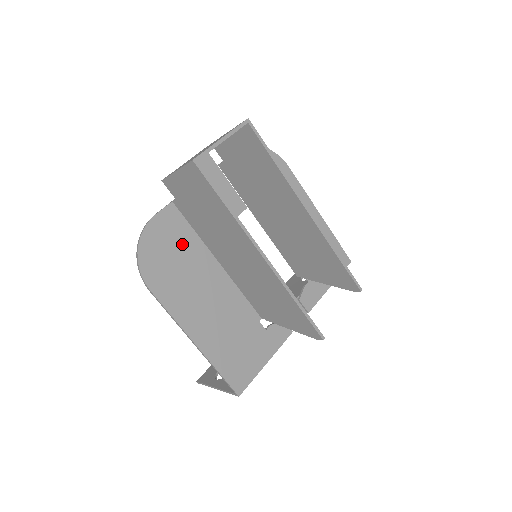
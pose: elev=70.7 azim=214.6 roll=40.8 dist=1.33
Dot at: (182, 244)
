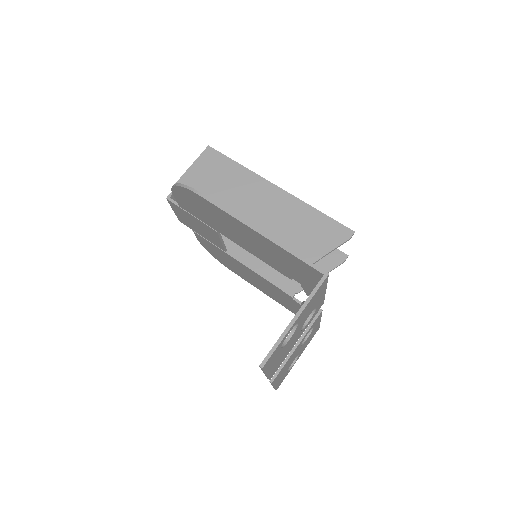
Dot at: occluded
